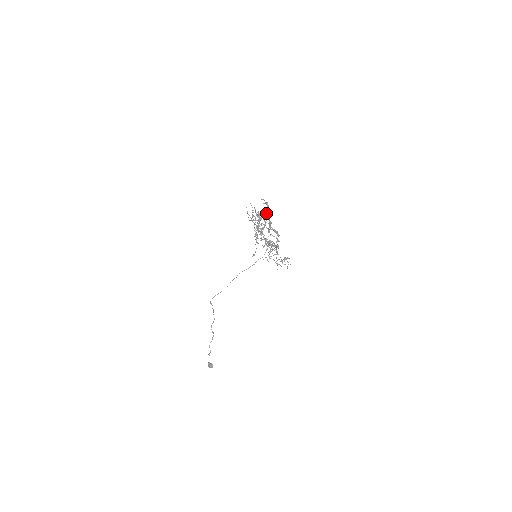
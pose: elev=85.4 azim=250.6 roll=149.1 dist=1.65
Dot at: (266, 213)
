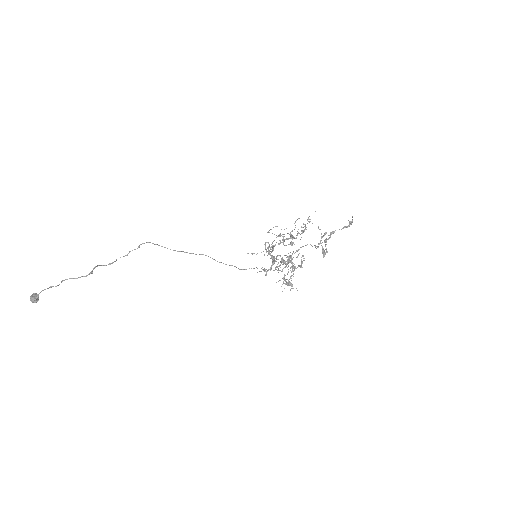
Dot at: (335, 230)
